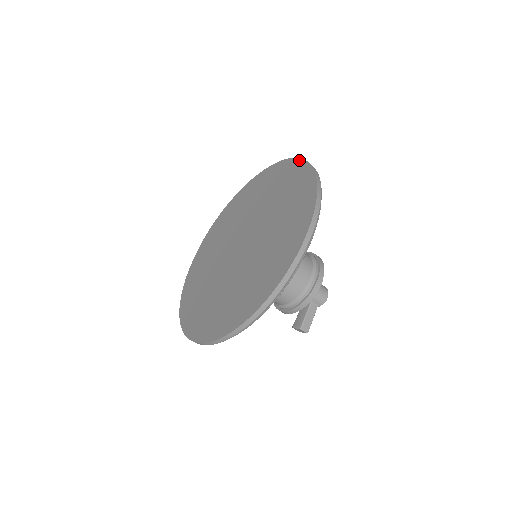
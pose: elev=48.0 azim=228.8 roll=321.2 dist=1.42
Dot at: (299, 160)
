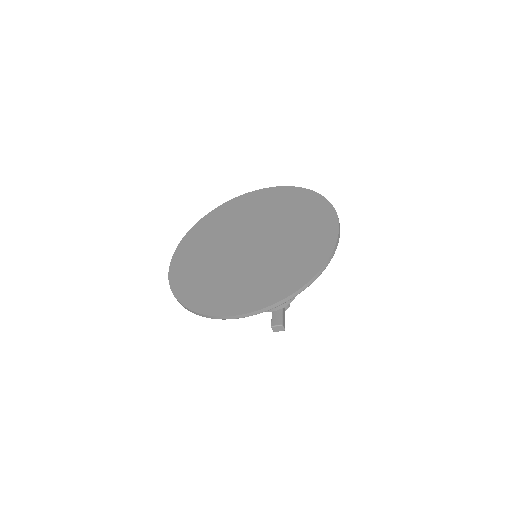
Dot at: (283, 187)
